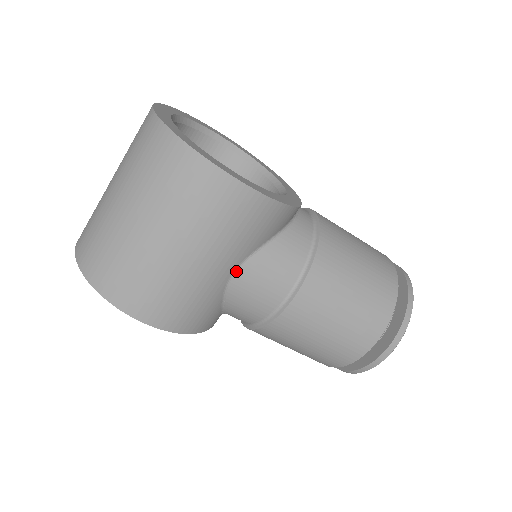
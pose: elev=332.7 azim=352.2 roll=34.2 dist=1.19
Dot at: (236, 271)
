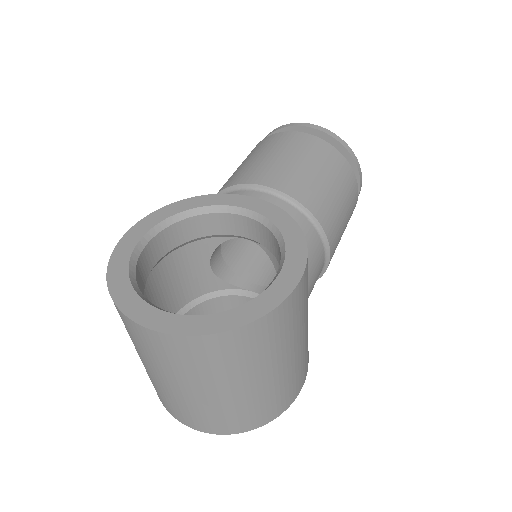
Dot at: occluded
